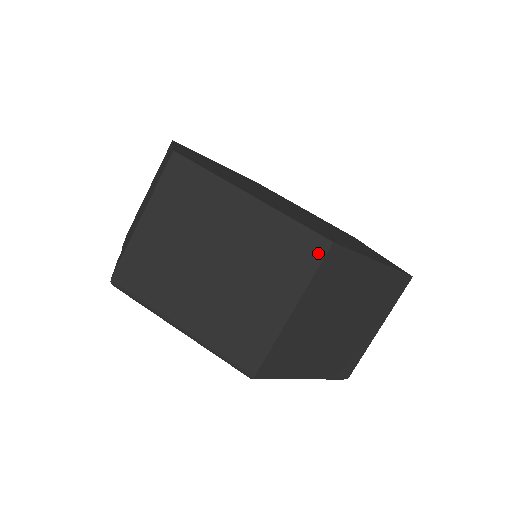
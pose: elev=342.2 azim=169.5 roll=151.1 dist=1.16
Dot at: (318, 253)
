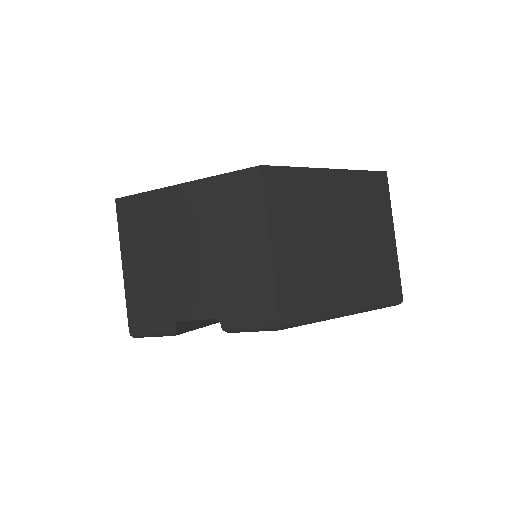
Dot at: (385, 184)
